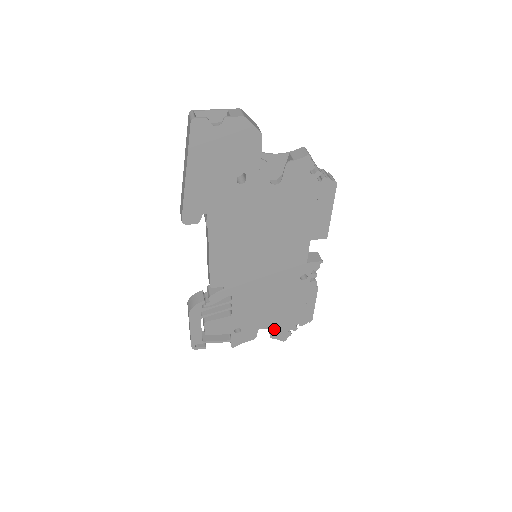
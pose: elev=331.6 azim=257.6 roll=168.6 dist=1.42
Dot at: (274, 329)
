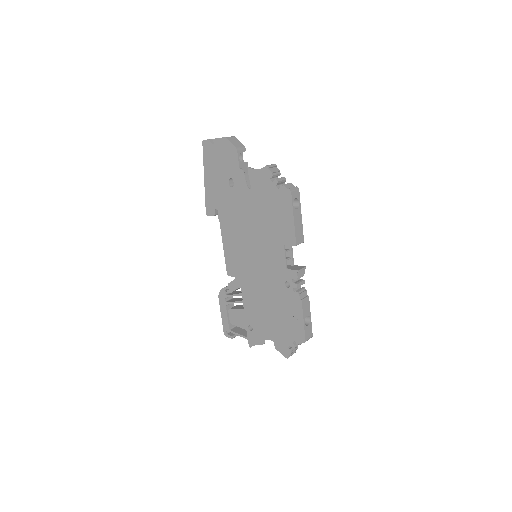
Dot at: (276, 339)
